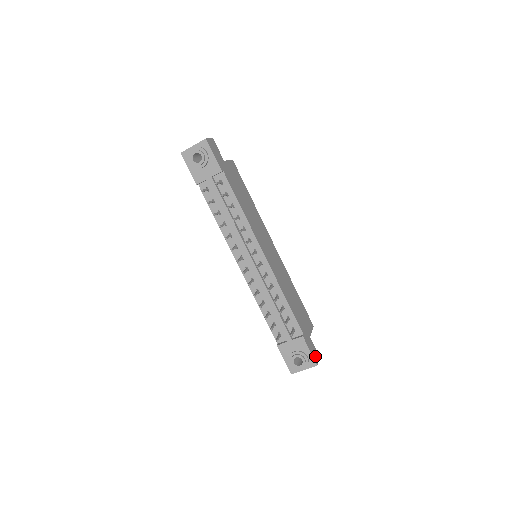
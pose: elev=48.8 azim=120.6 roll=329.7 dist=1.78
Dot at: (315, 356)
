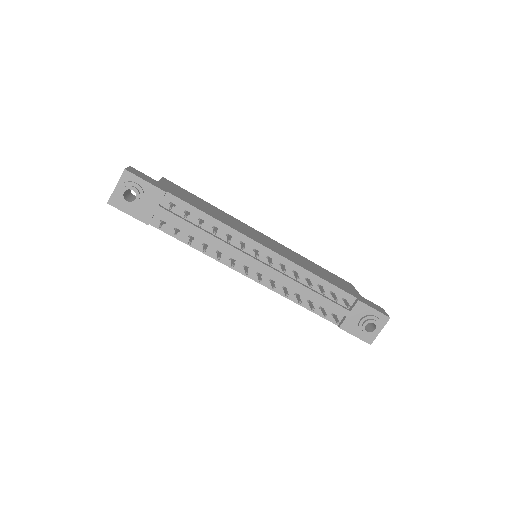
Dot at: (381, 311)
